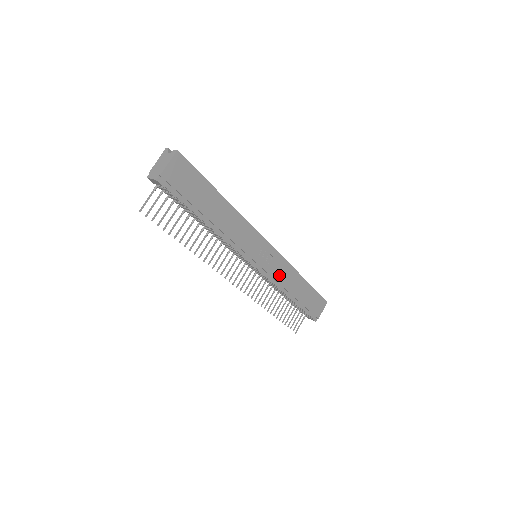
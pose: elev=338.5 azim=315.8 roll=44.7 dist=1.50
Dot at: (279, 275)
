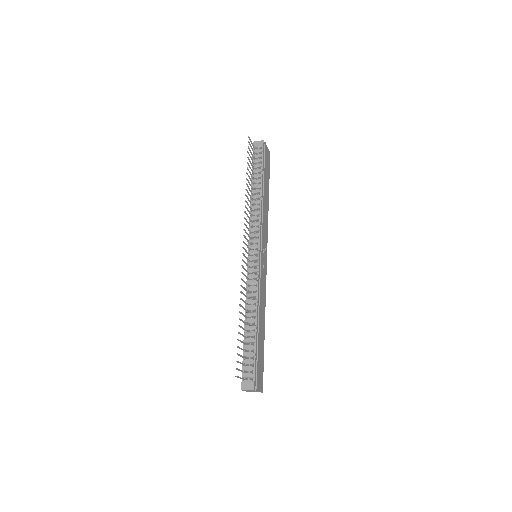
Dot at: (262, 287)
